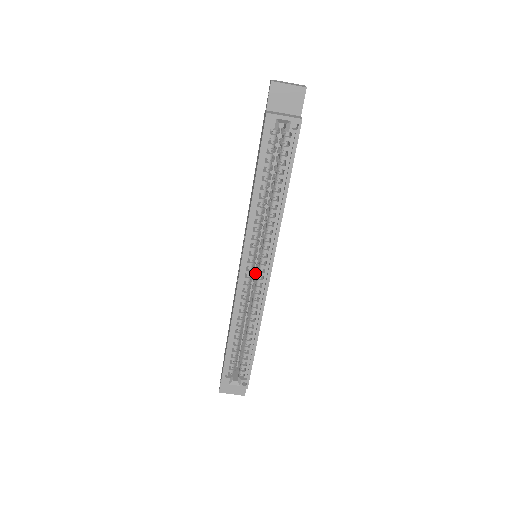
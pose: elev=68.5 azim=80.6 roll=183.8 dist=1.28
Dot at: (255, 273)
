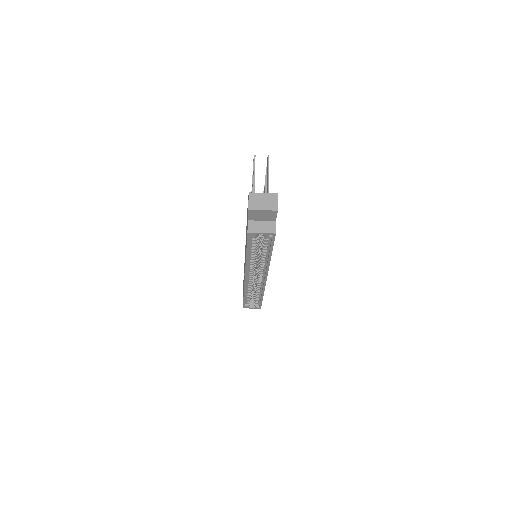
Dot at: (256, 273)
